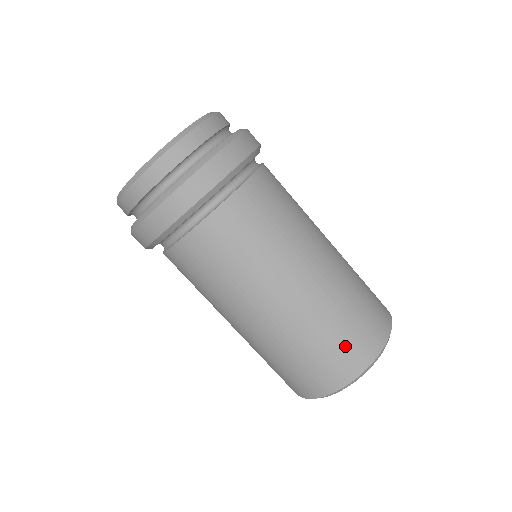
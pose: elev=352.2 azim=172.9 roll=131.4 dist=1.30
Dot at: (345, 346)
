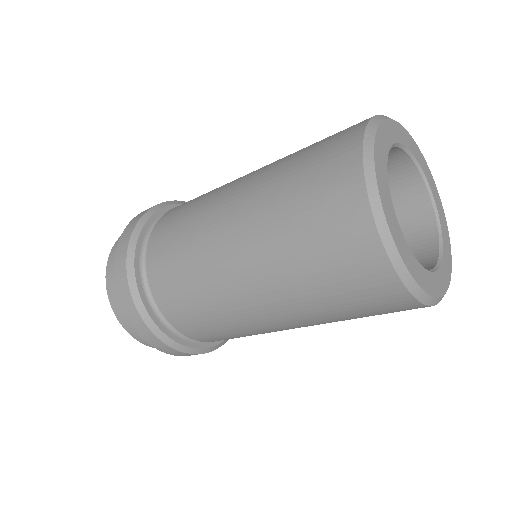
Dot at: (317, 190)
